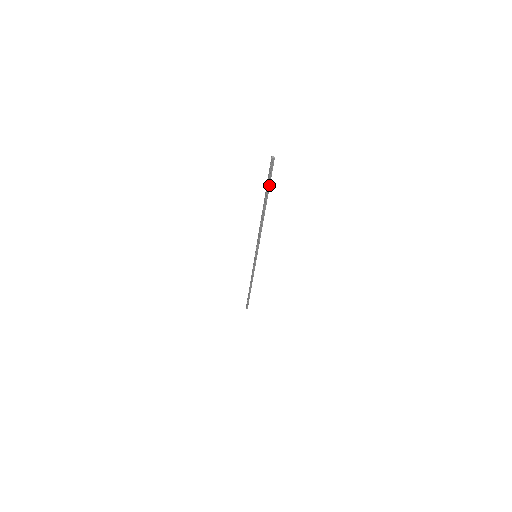
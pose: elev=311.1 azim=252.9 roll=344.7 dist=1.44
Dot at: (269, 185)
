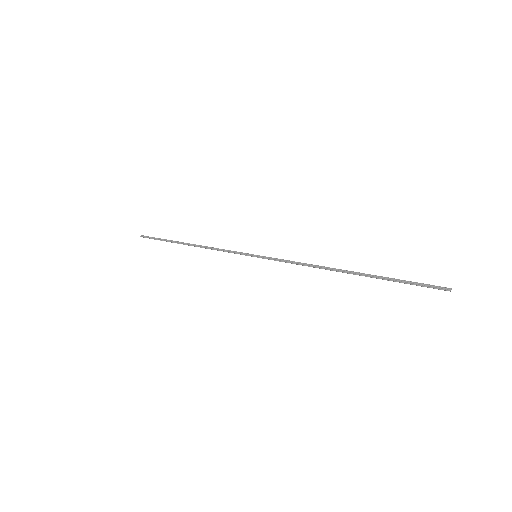
Dot at: (400, 280)
